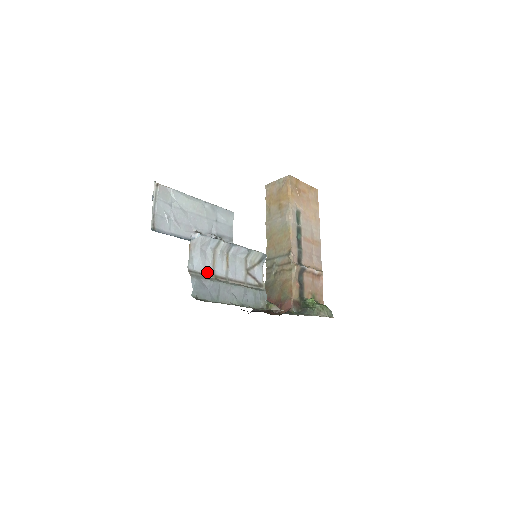
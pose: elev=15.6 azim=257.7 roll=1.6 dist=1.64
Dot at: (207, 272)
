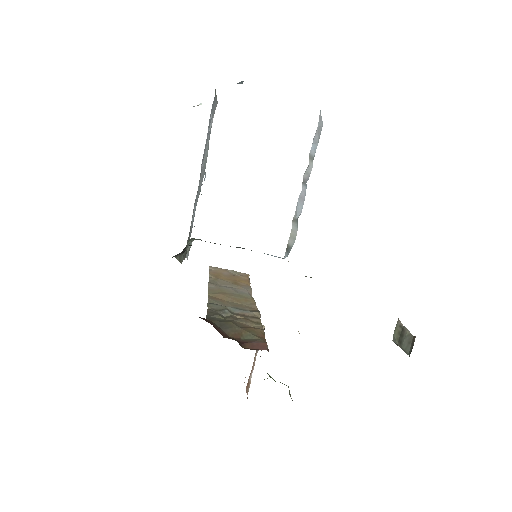
Dot at: occluded
